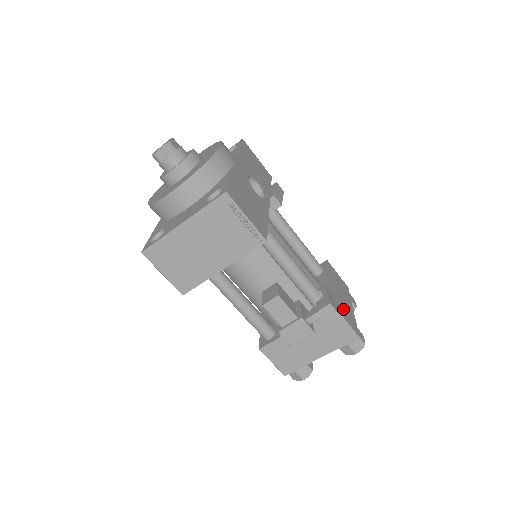
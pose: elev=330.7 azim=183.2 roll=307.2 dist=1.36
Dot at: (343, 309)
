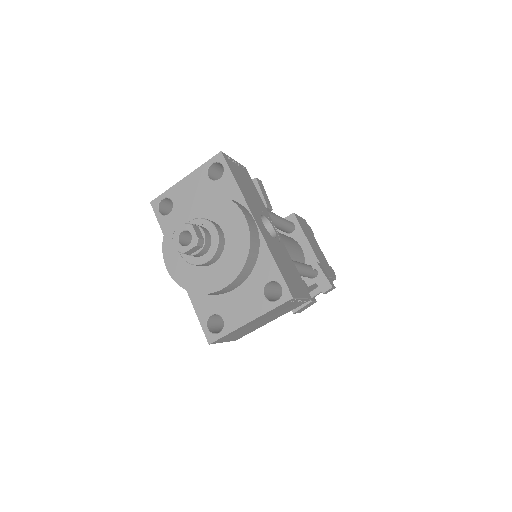
Dot at: (324, 265)
